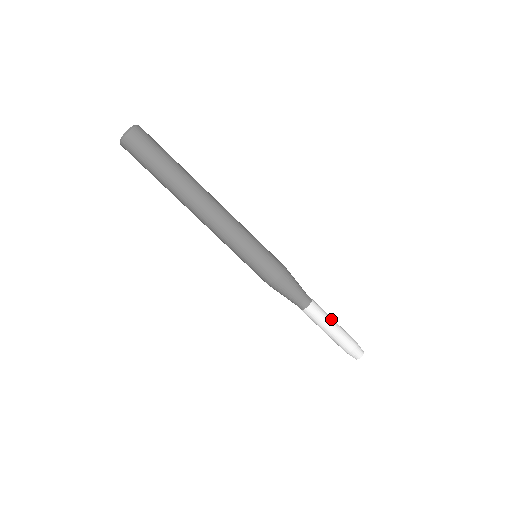
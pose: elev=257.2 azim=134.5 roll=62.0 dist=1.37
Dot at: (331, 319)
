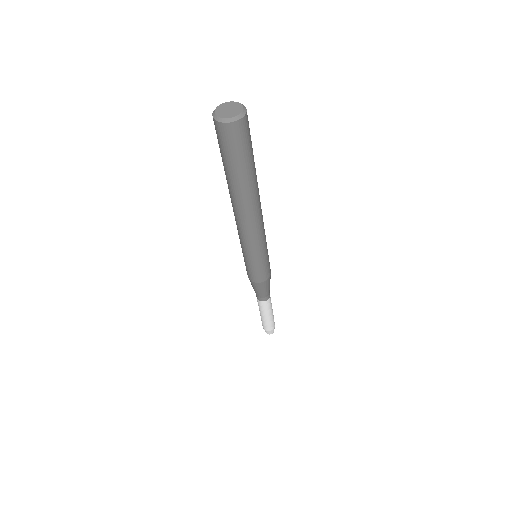
Dot at: (269, 313)
